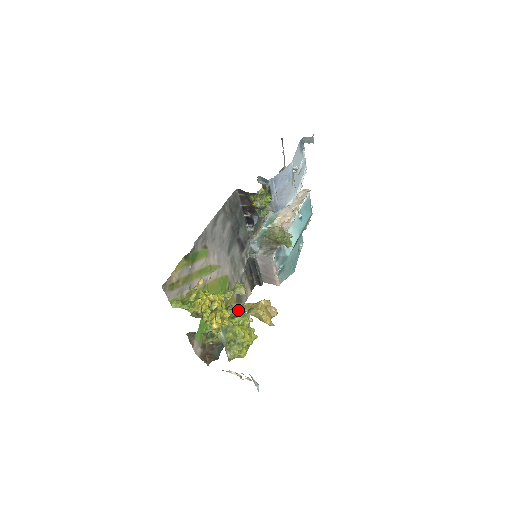
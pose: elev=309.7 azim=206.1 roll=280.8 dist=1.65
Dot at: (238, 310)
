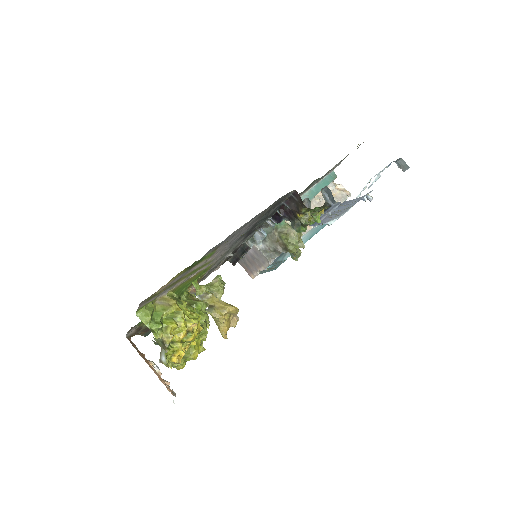
Dot at: (203, 317)
